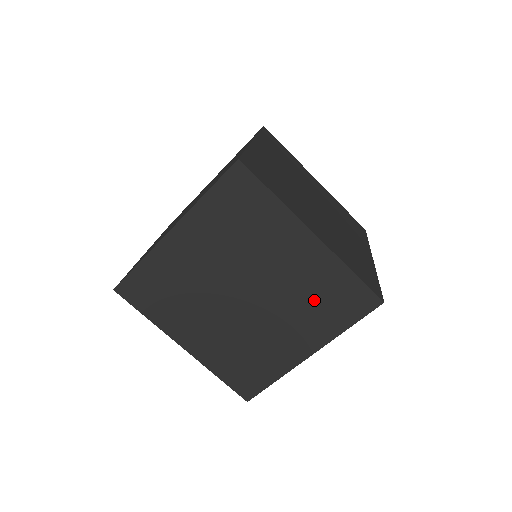
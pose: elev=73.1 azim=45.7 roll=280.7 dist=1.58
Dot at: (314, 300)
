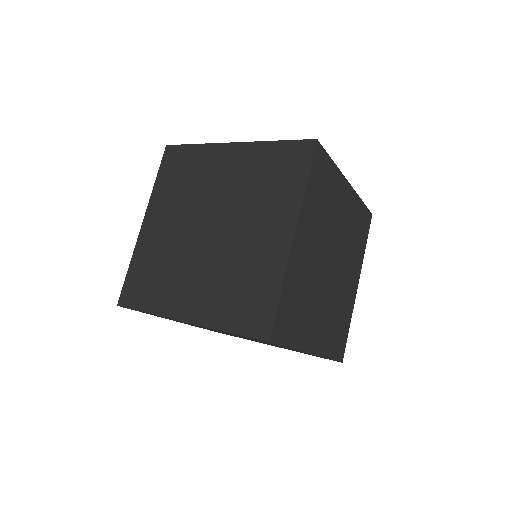
Dot at: (237, 282)
